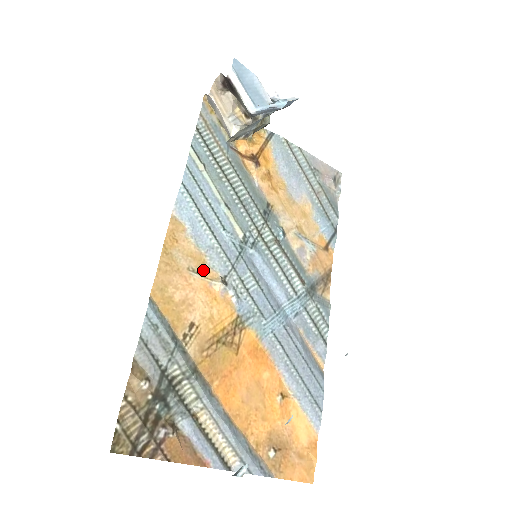
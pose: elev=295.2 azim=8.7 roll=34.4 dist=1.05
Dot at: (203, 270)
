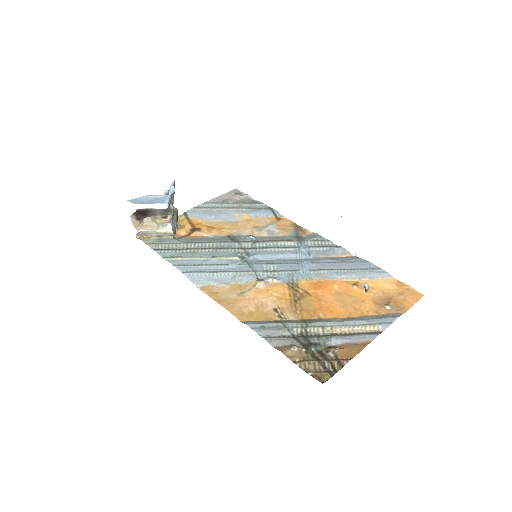
Dot at: (245, 288)
